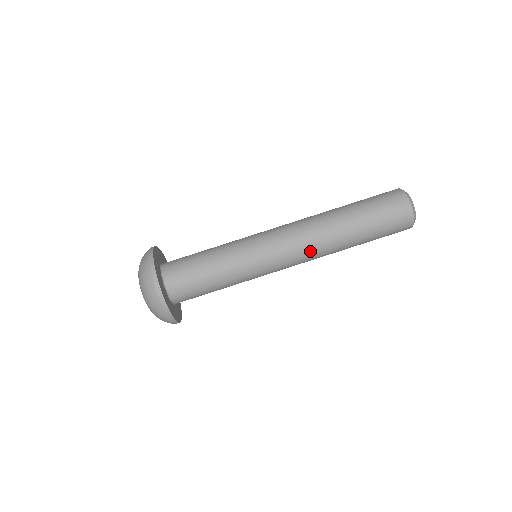
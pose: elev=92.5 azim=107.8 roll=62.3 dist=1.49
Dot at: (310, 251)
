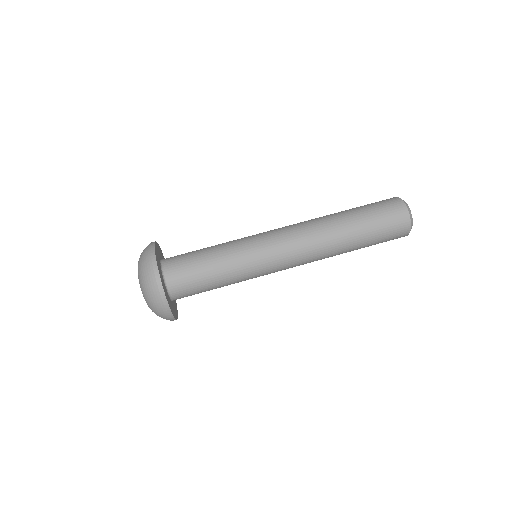
Dot at: (311, 259)
